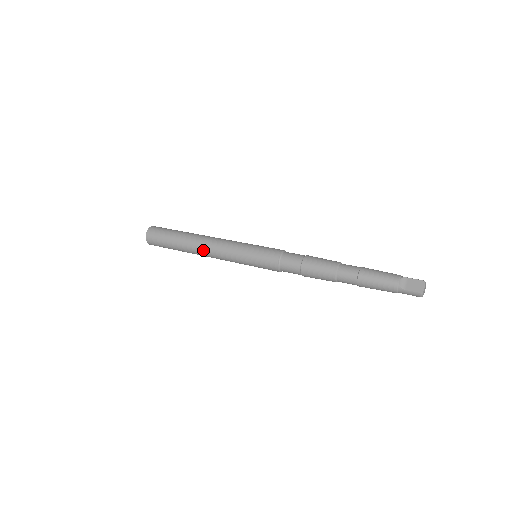
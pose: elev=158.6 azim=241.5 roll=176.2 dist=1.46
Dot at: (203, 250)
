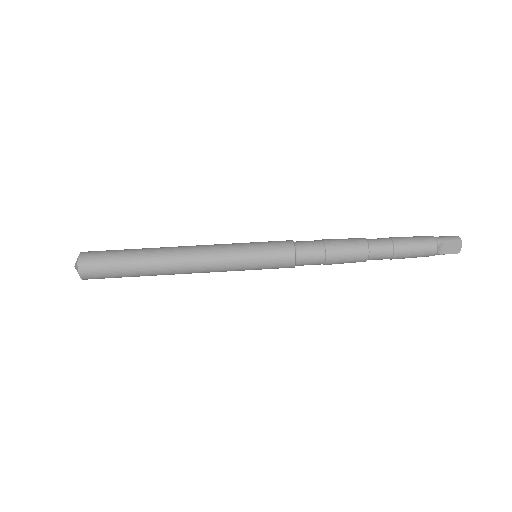
Dot at: occluded
